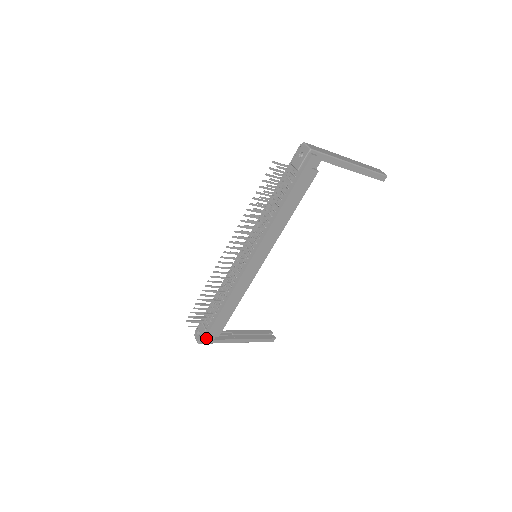
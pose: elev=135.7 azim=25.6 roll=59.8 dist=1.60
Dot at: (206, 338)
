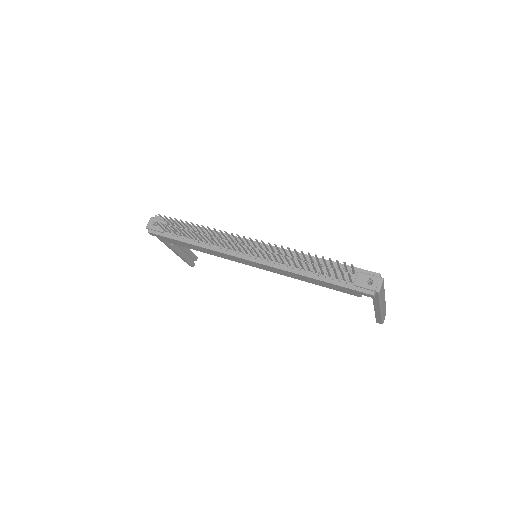
Dot at: (156, 234)
